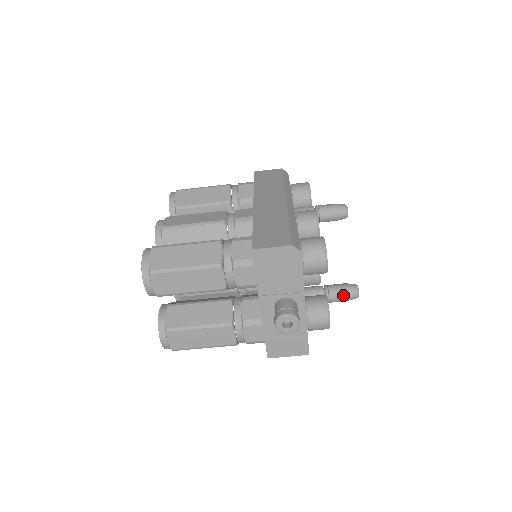
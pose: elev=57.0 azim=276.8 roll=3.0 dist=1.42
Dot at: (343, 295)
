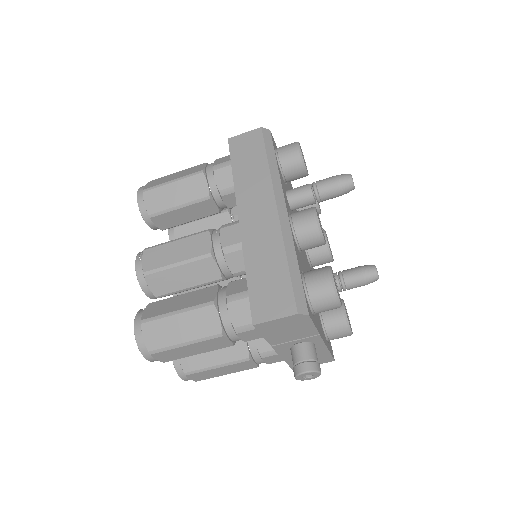
Dot at: (361, 283)
